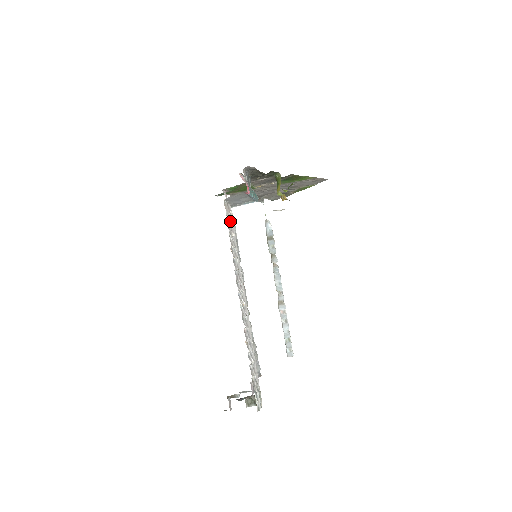
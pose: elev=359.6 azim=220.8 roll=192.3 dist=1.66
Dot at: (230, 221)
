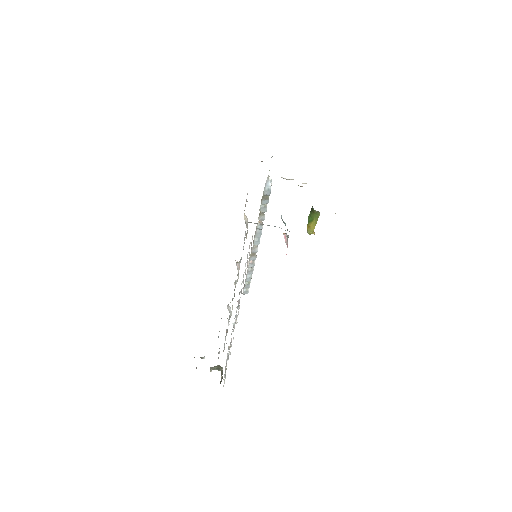
Dot at: occluded
